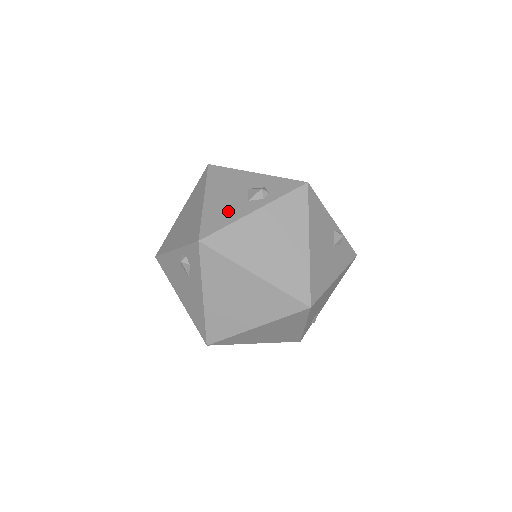
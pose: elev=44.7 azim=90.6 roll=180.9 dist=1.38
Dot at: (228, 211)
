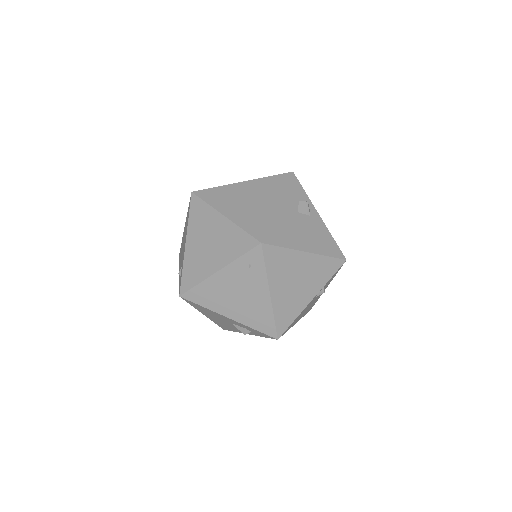
Dot at: (229, 327)
